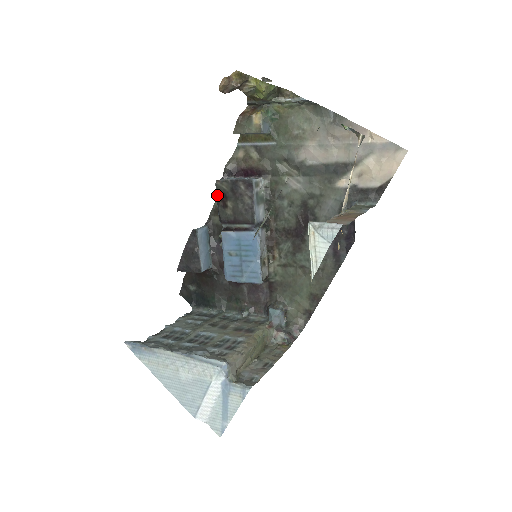
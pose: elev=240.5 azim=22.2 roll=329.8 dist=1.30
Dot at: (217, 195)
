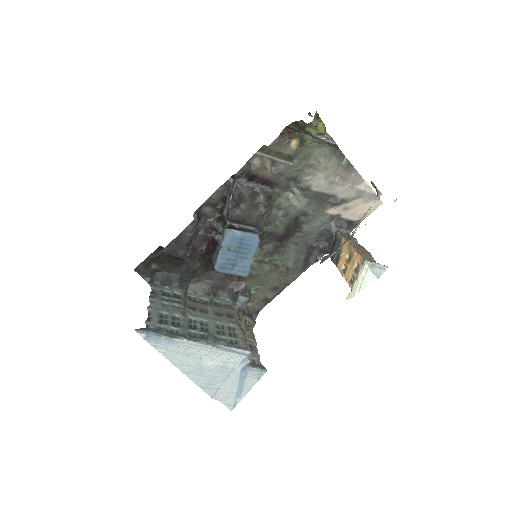
Dot at: (234, 196)
